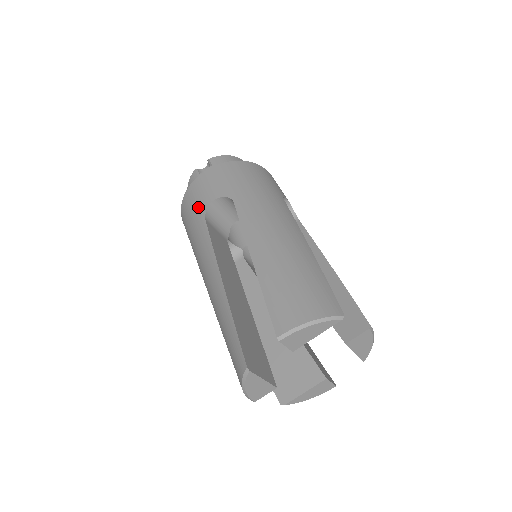
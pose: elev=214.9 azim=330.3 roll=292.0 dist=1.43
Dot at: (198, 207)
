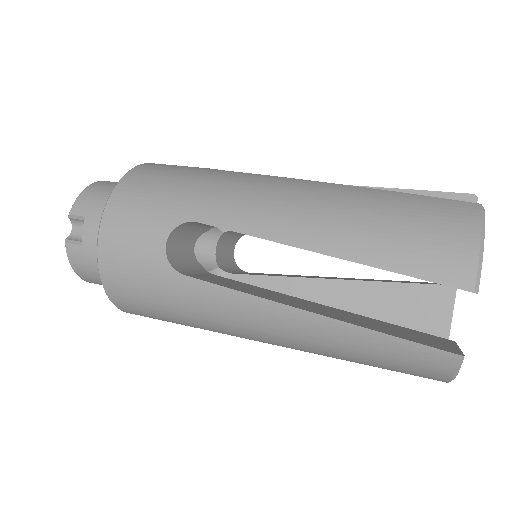
Dot at: (192, 167)
